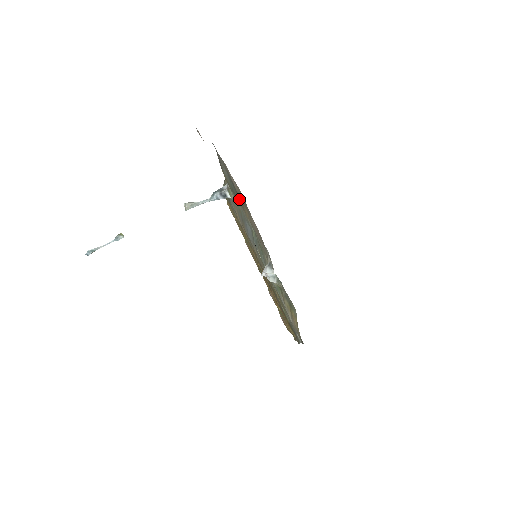
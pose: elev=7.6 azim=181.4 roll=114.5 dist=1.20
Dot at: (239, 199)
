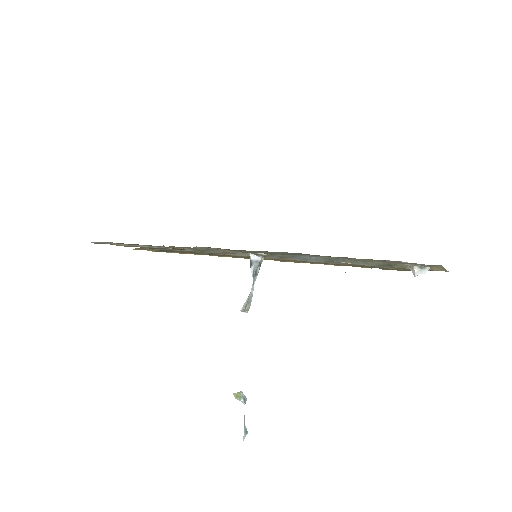
Dot at: occluded
